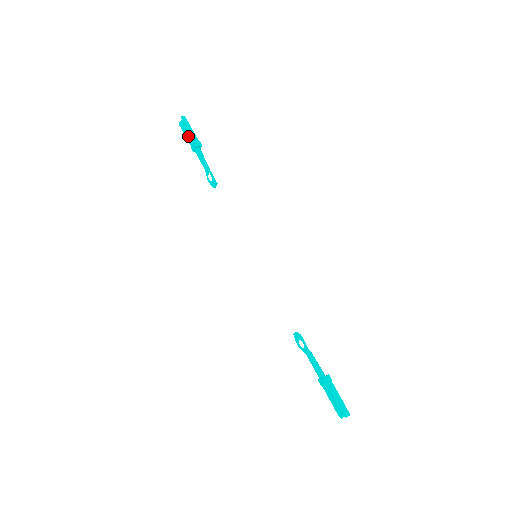
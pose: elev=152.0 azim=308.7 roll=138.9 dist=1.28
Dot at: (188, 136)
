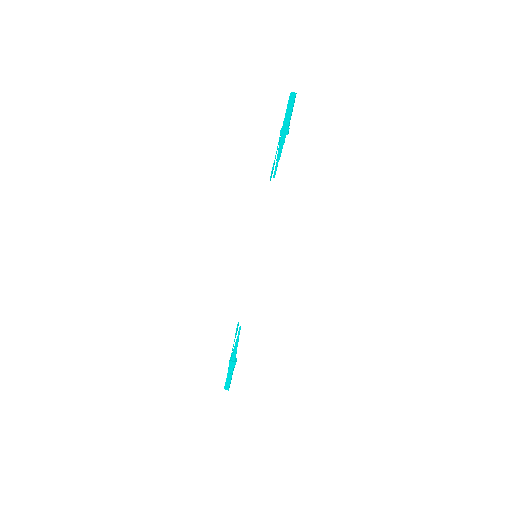
Dot at: (285, 116)
